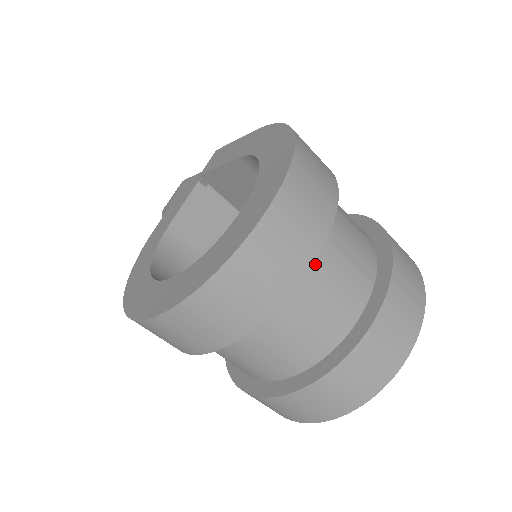
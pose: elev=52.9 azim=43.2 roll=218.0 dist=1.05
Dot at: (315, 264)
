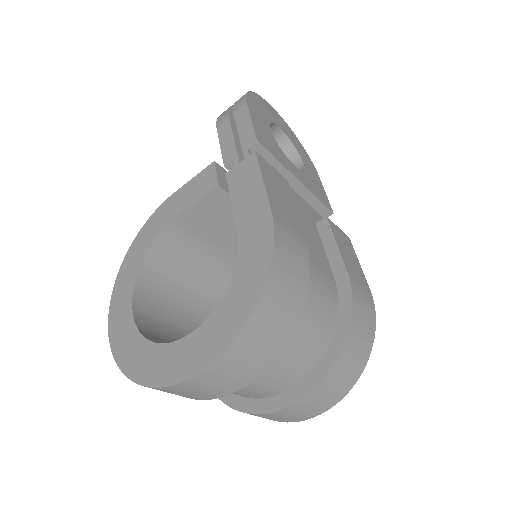
Dot at: occluded
